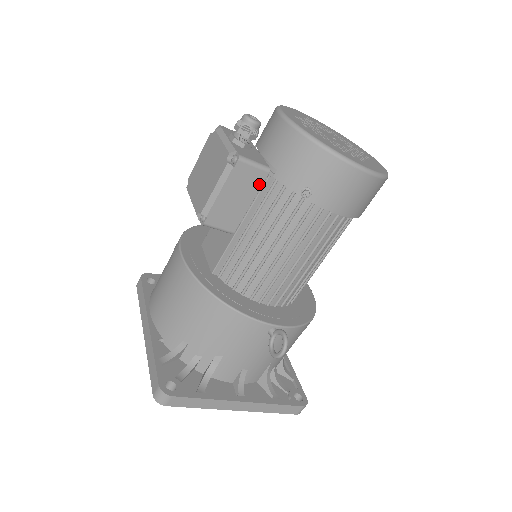
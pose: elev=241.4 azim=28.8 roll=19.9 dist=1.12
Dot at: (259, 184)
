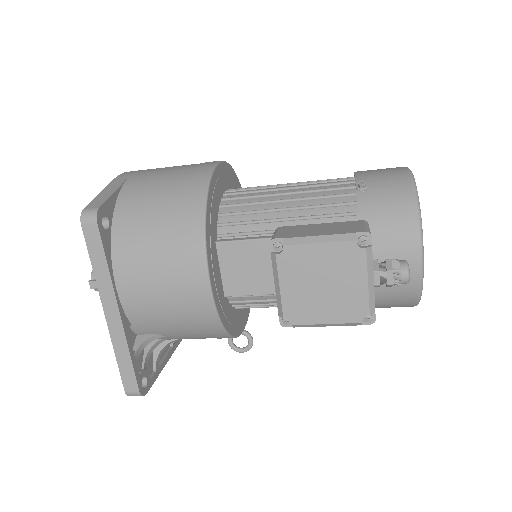
Dot at: occluded
